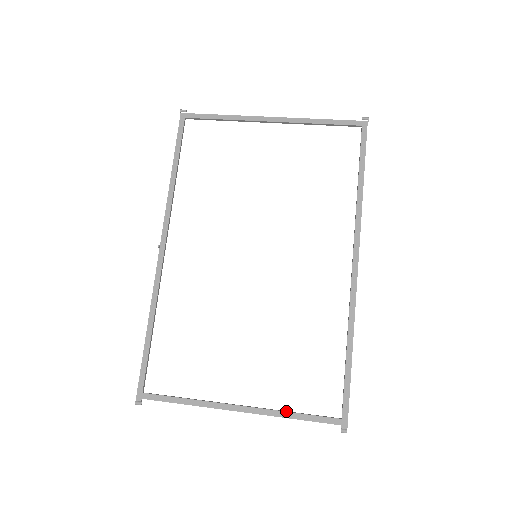
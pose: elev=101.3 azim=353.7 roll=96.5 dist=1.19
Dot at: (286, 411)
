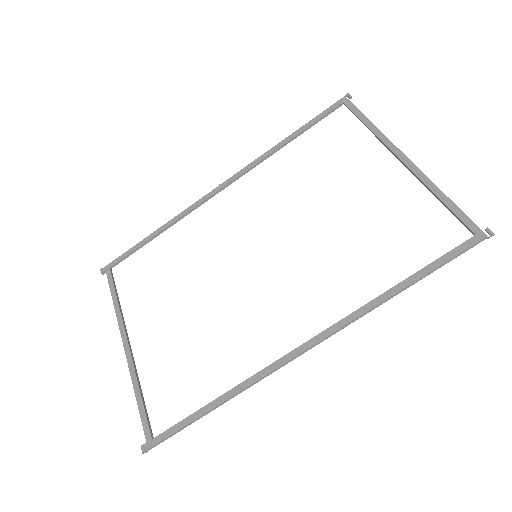
Dot at: (139, 383)
